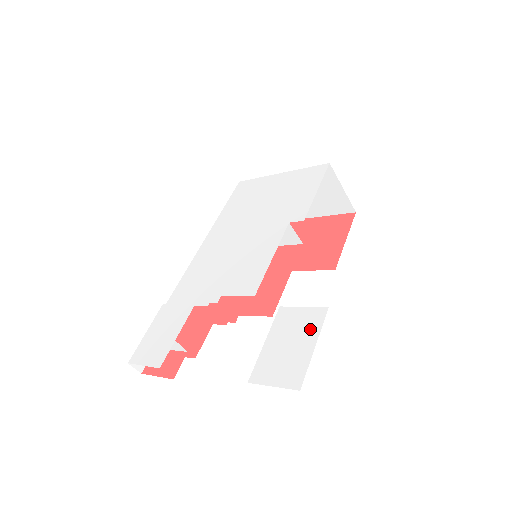
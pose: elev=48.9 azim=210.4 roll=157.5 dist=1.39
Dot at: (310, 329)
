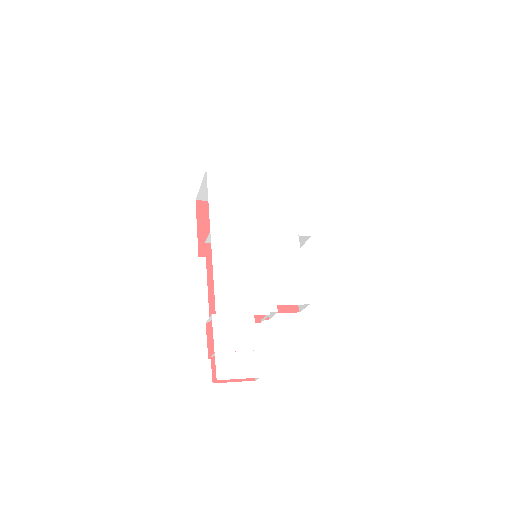
Dot at: (366, 329)
